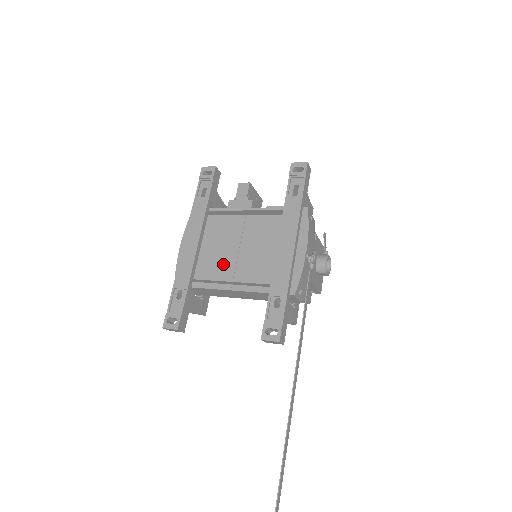
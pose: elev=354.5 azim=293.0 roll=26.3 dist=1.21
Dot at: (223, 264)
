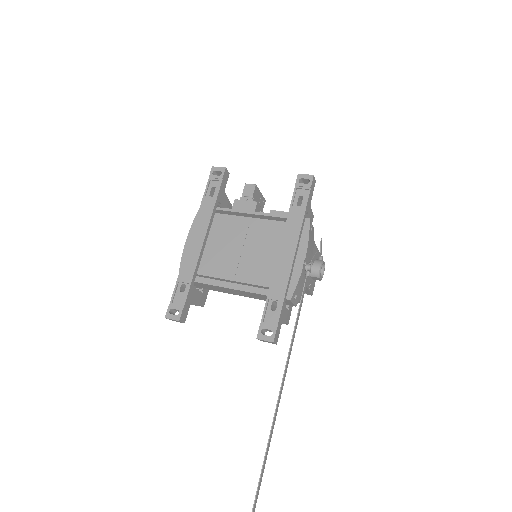
Dot at: (226, 263)
